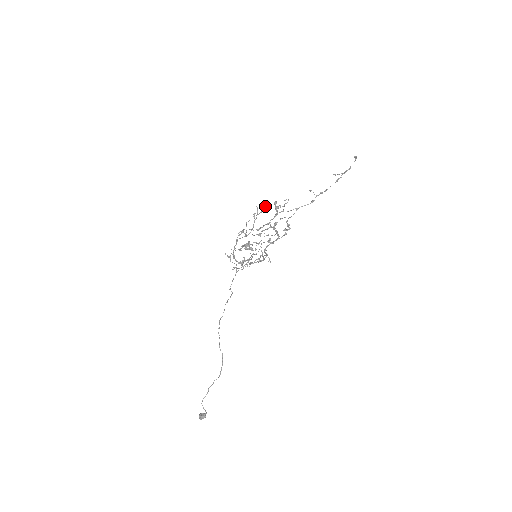
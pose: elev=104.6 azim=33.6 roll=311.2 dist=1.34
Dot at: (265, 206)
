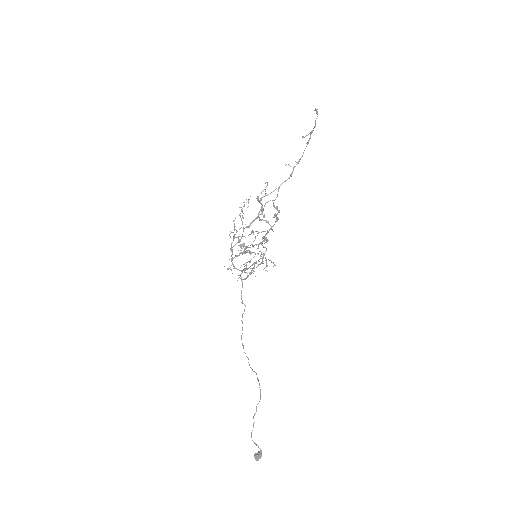
Dot at: occluded
